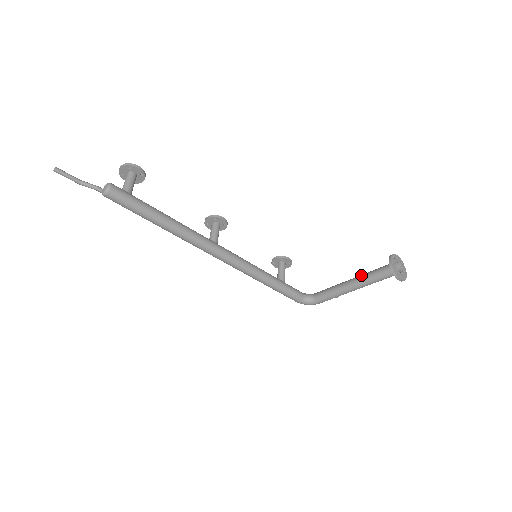
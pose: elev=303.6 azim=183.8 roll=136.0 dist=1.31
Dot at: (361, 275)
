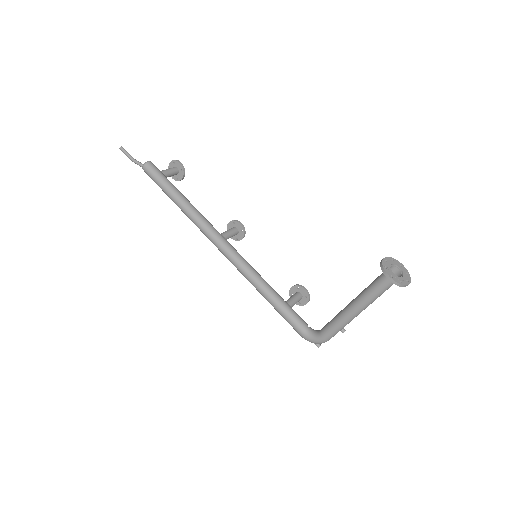
Dot at: occluded
